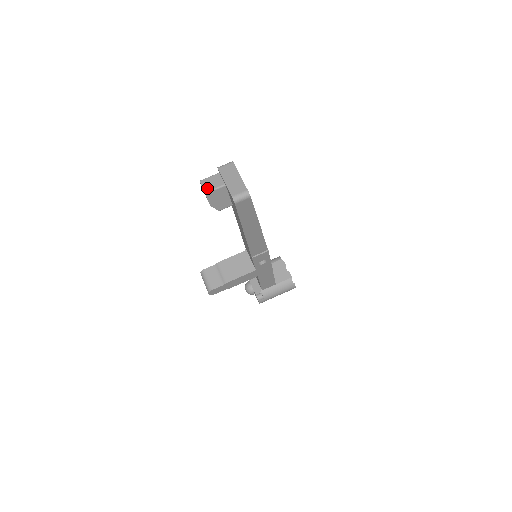
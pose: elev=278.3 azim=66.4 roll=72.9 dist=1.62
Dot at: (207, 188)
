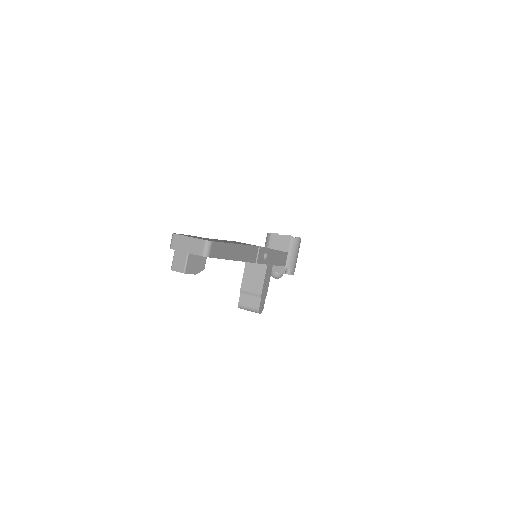
Dot at: (181, 269)
